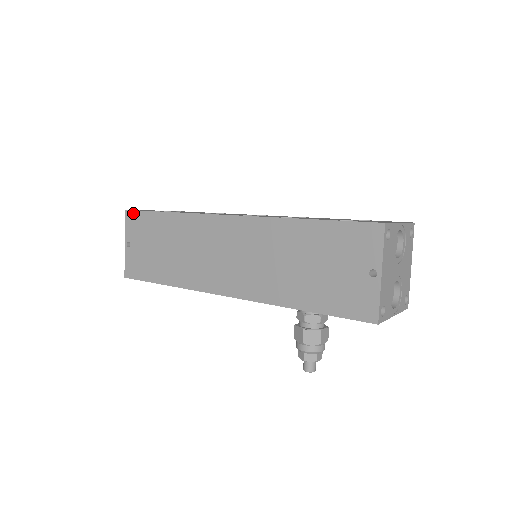
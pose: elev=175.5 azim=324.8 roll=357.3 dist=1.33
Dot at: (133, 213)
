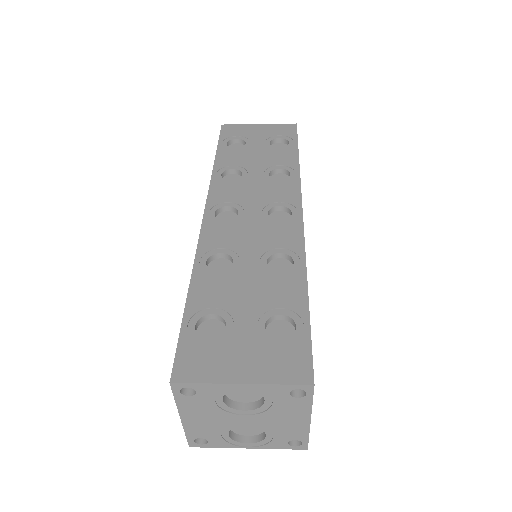
Dot at: occluded
